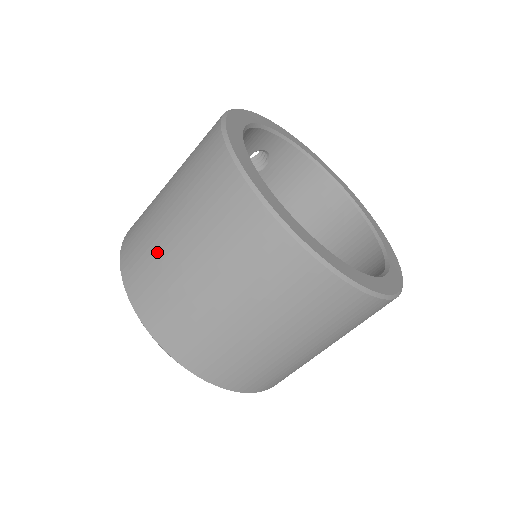
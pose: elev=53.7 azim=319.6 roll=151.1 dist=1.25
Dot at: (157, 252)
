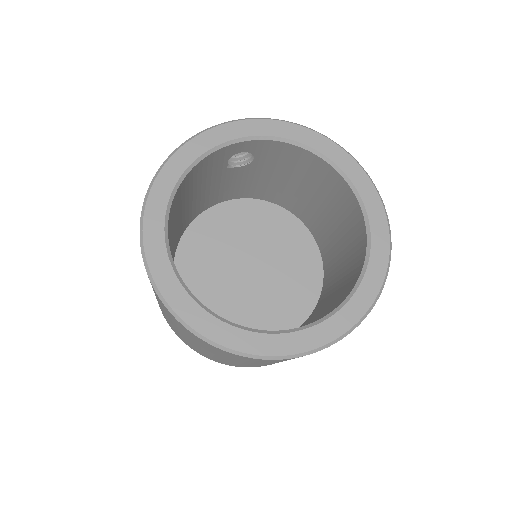
Dot at: occluded
